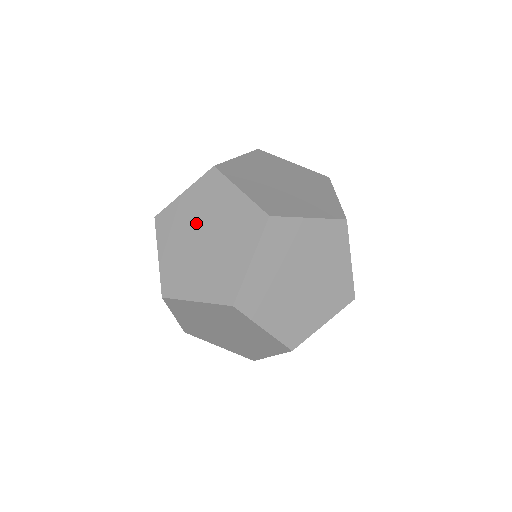
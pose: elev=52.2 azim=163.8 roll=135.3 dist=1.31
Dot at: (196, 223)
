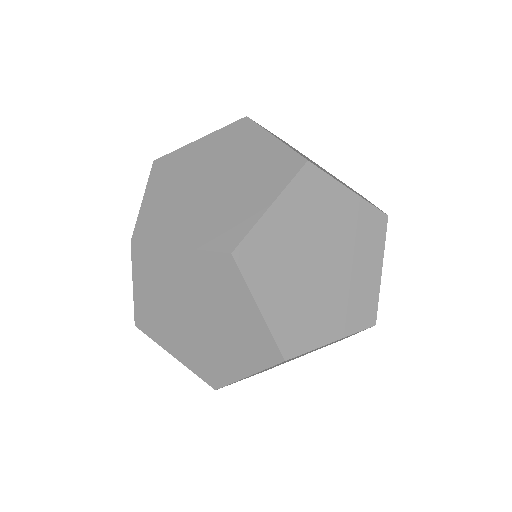
Dot at: (187, 188)
